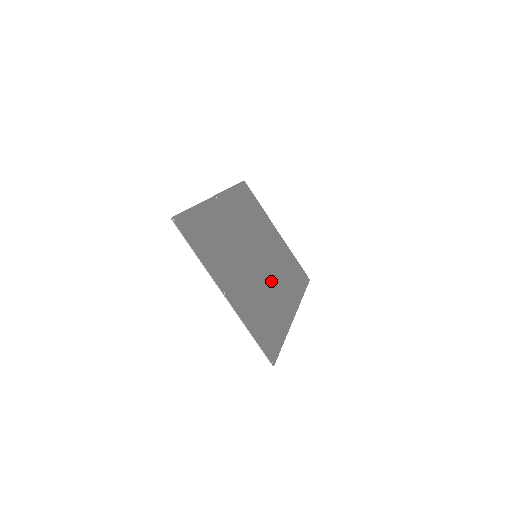
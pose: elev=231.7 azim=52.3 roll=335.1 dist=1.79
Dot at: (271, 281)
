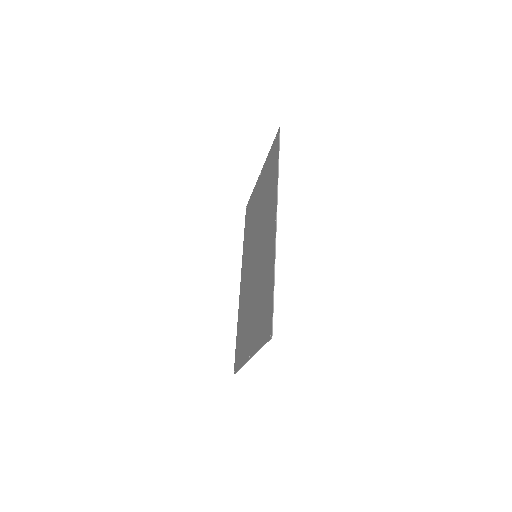
Dot at: (249, 272)
